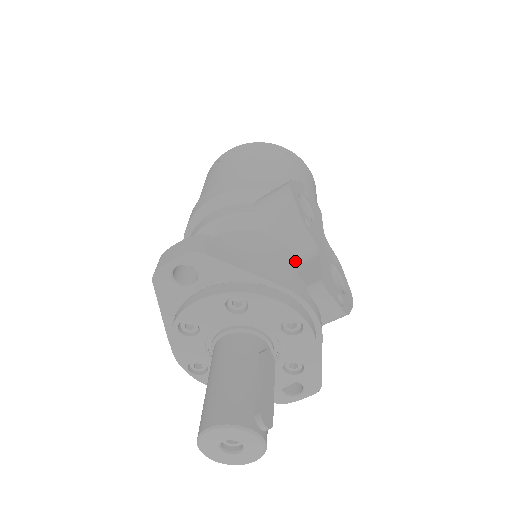
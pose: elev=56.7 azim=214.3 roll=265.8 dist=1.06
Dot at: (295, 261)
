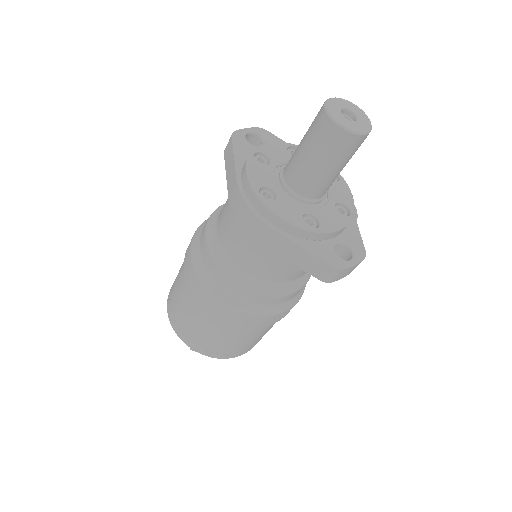
Dot at: occluded
